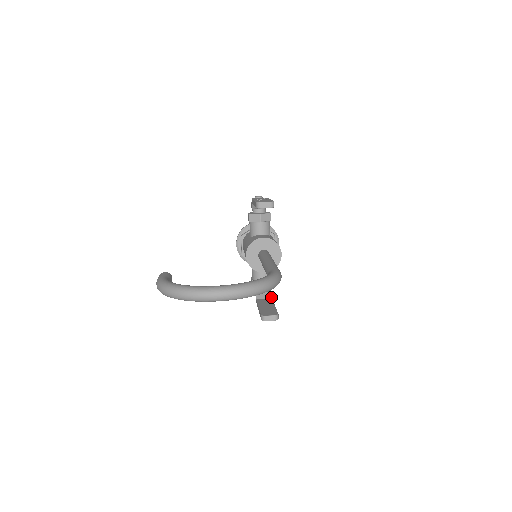
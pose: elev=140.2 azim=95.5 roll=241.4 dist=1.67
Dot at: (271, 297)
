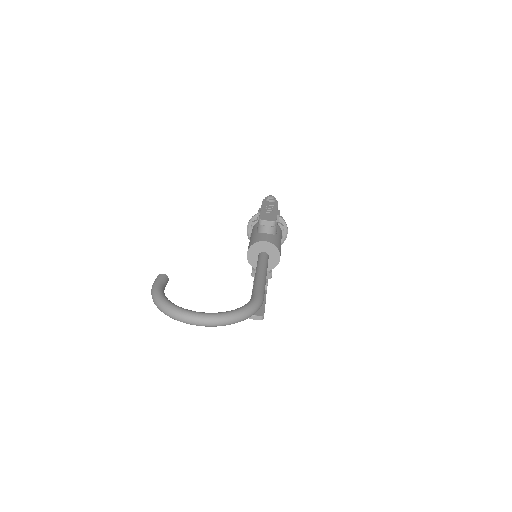
Dot at: (266, 289)
